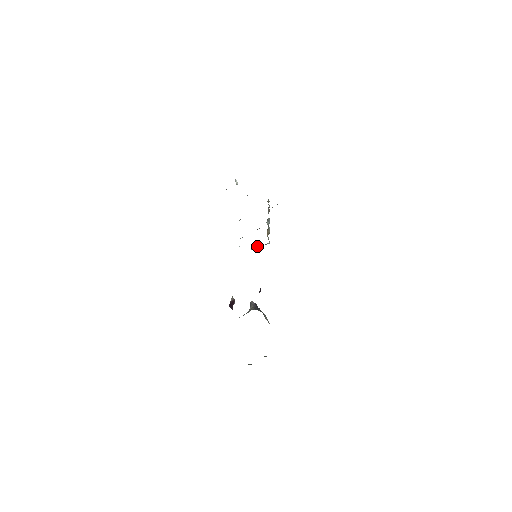
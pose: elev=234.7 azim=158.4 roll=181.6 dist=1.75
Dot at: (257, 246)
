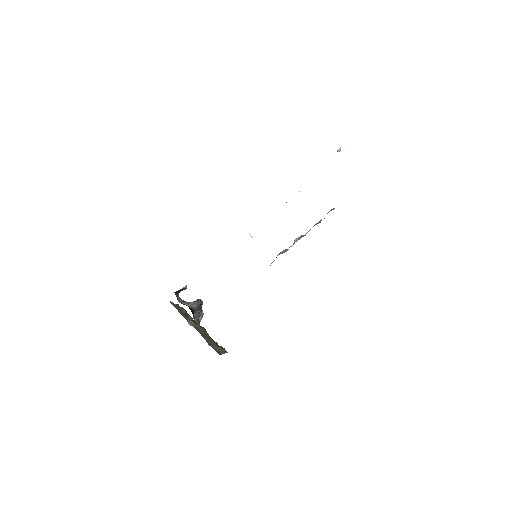
Dot at: occluded
